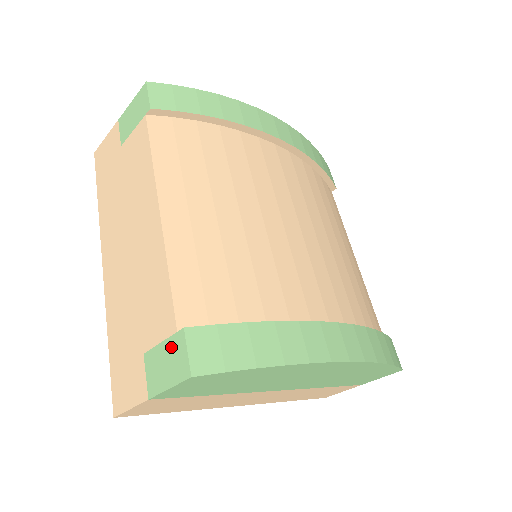
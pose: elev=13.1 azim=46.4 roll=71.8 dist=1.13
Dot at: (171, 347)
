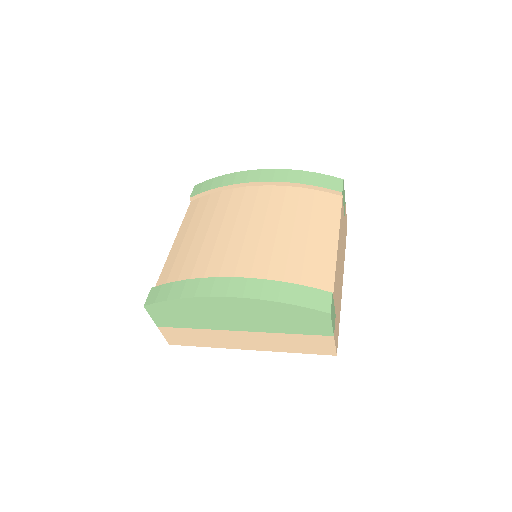
Dot at: occluded
